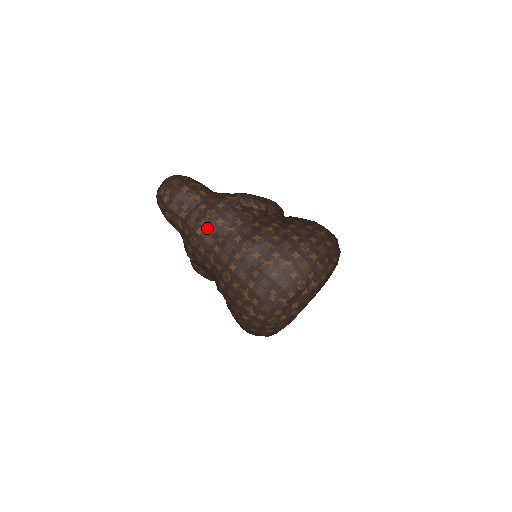
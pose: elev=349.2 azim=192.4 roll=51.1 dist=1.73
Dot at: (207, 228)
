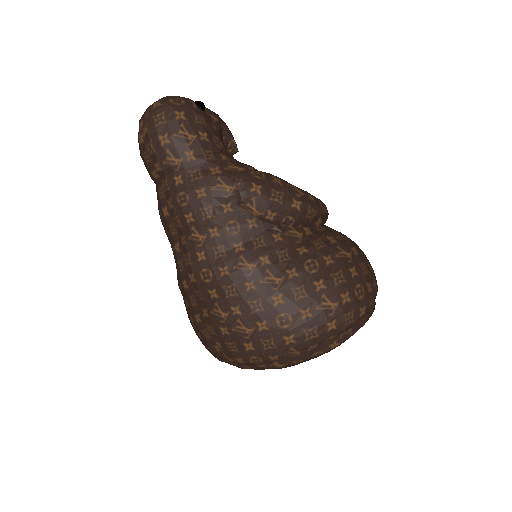
Dot at: (173, 214)
